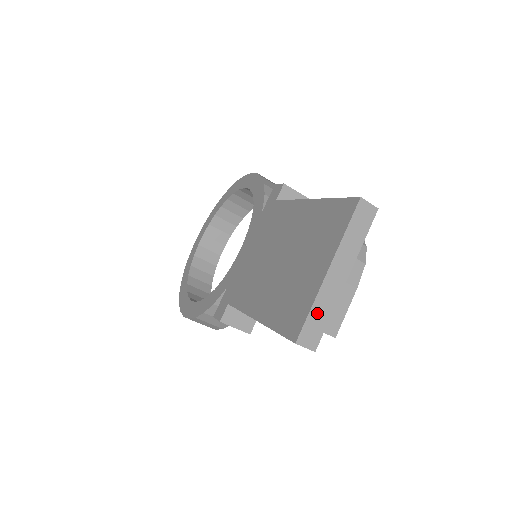
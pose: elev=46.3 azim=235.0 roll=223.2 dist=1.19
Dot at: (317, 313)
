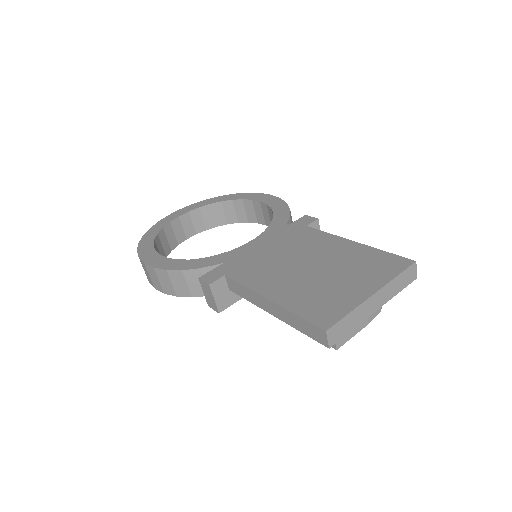
Dot at: (349, 320)
